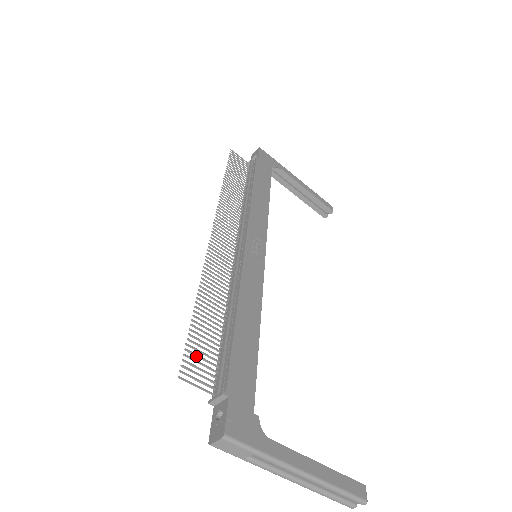
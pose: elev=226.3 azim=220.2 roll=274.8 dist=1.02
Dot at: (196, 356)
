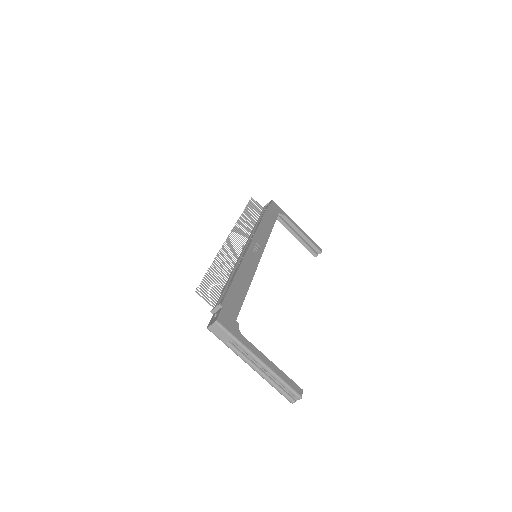
Dot at: (207, 287)
